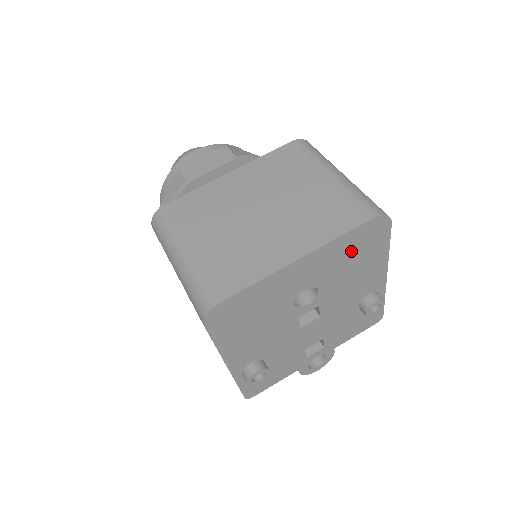
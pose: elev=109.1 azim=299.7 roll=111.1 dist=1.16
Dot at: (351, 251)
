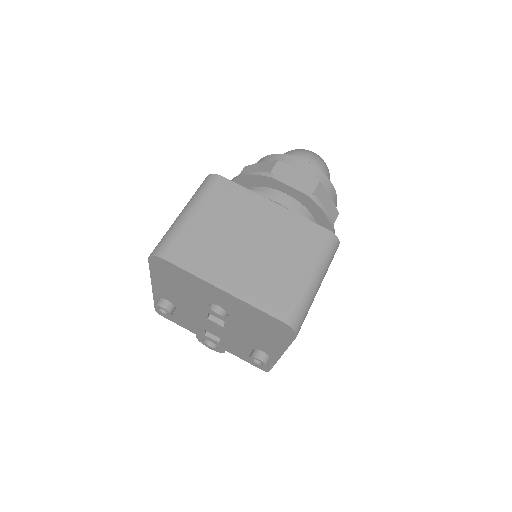
Dot at: (260, 321)
